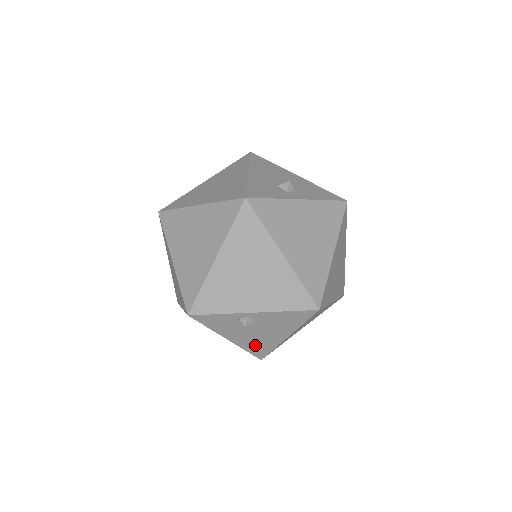
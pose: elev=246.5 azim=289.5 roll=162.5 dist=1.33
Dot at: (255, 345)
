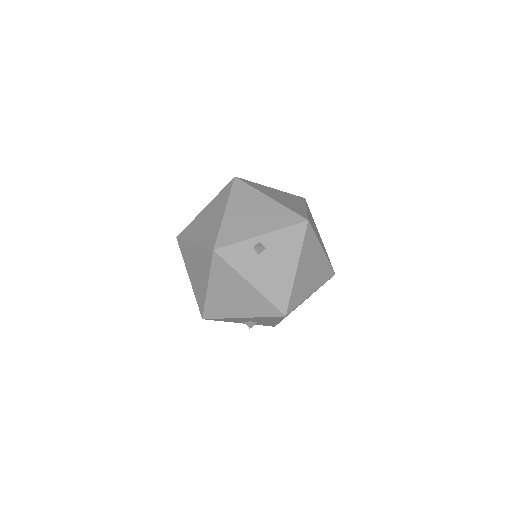
Dot at: (274, 289)
